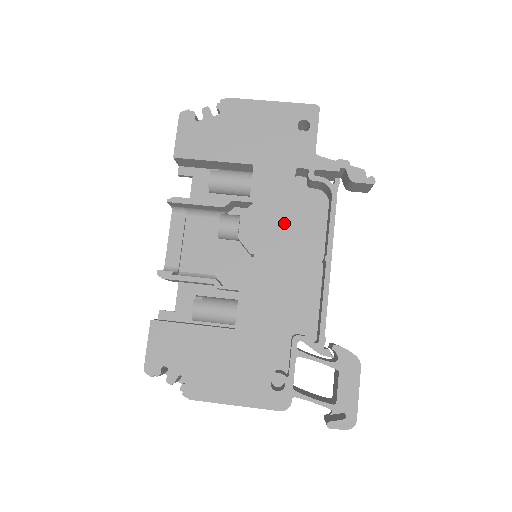
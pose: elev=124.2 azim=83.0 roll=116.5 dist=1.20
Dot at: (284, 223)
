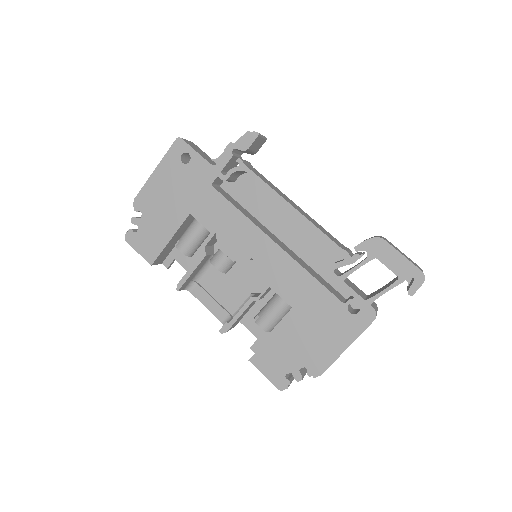
Dot at: (244, 221)
